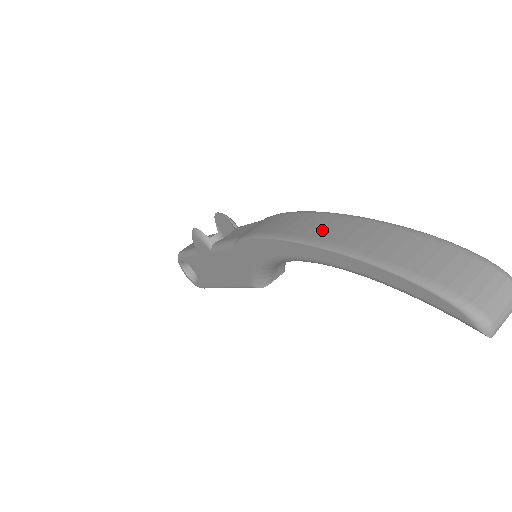
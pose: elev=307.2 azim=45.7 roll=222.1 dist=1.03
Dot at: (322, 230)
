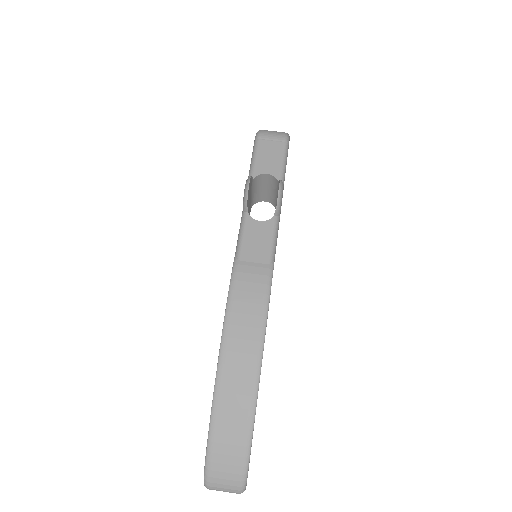
Dot at: (235, 365)
